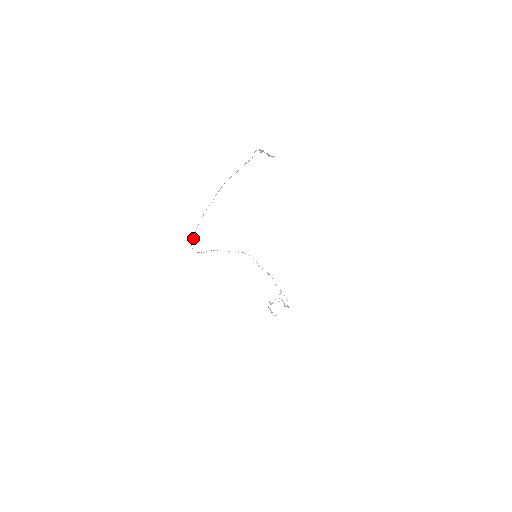
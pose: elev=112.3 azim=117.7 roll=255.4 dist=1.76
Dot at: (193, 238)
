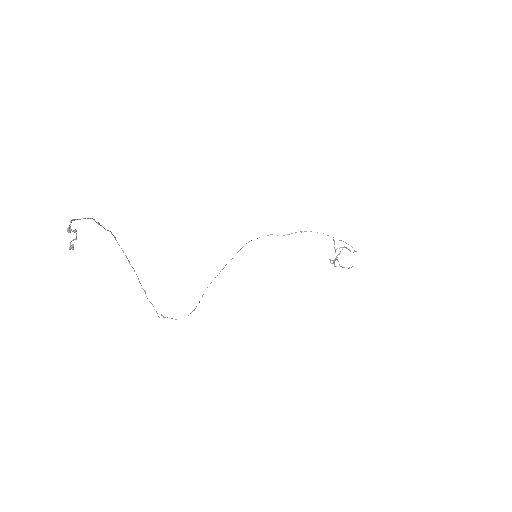
Dot at: (164, 317)
